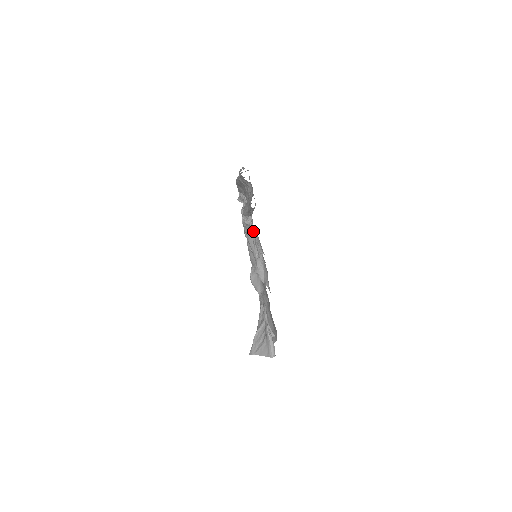
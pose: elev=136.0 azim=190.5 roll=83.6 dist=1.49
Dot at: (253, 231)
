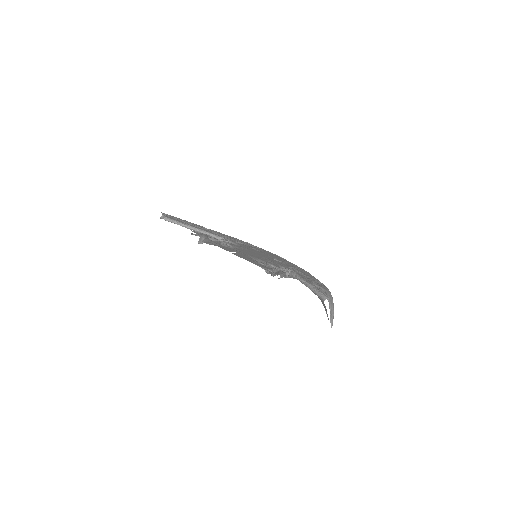
Dot at: occluded
